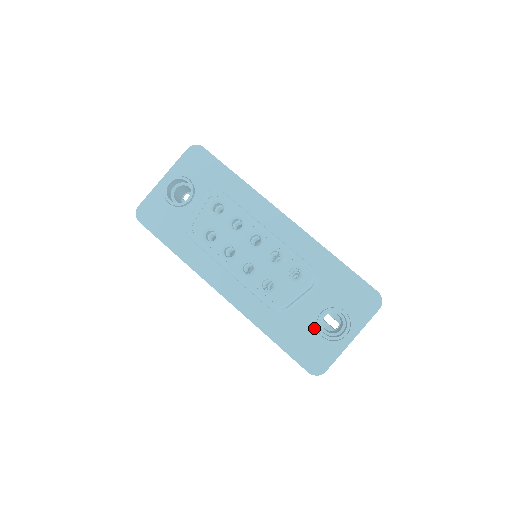
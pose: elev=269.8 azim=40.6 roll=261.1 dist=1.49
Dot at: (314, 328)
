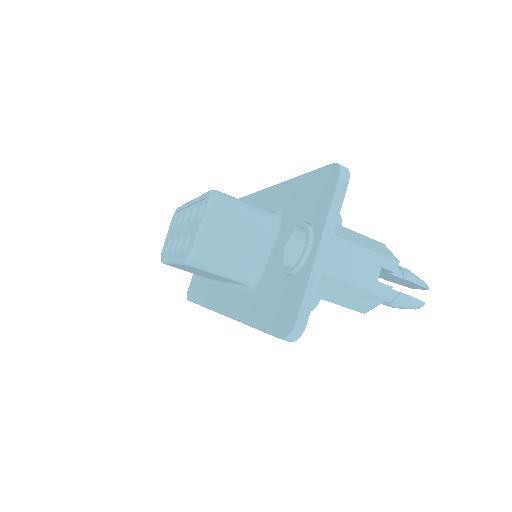
Dot at: (281, 274)
